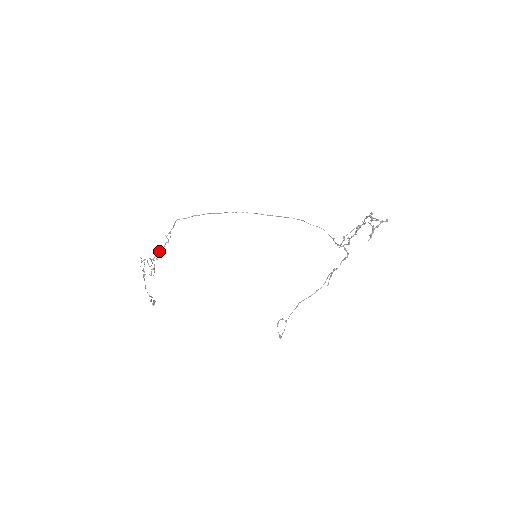
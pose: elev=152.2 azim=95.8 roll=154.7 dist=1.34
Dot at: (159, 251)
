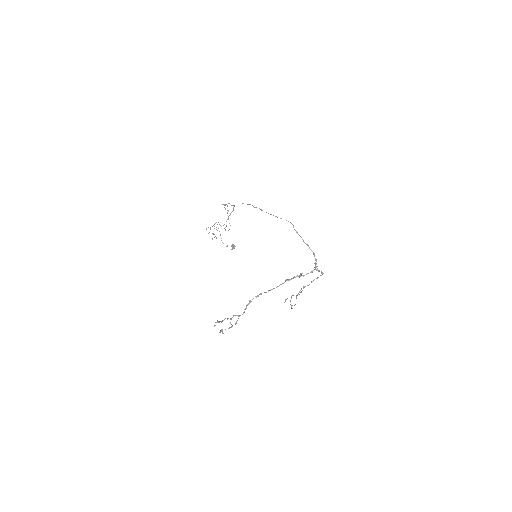
Dot at: (232, 211)
